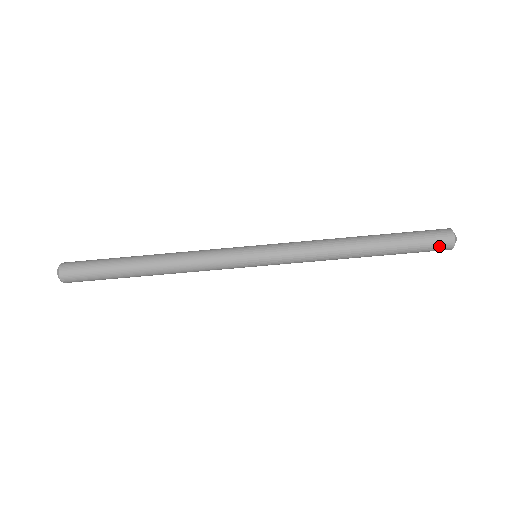
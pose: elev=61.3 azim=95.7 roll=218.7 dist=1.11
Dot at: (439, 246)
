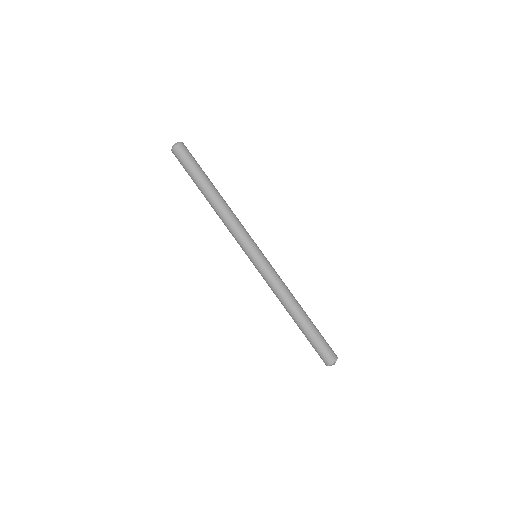
Dot at: (329, 354)
